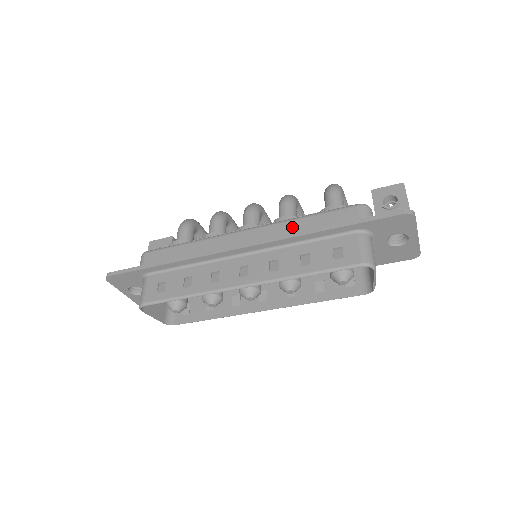
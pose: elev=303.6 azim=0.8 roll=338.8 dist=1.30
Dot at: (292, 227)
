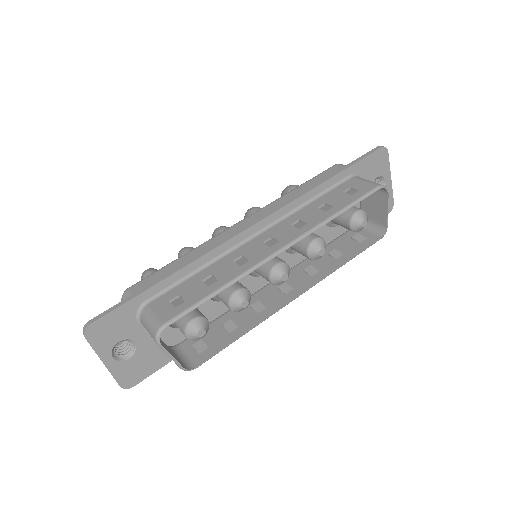
Dot at: (291, 197)
